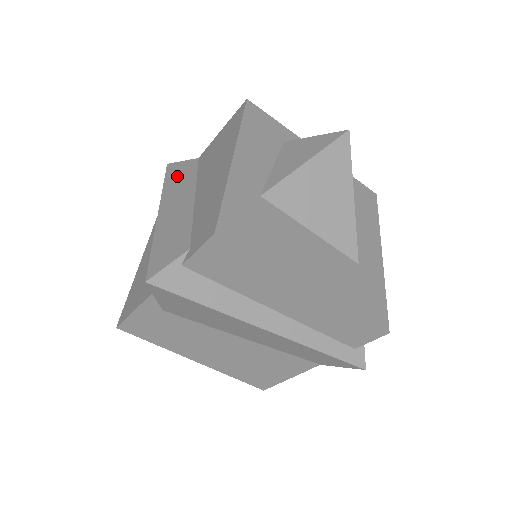
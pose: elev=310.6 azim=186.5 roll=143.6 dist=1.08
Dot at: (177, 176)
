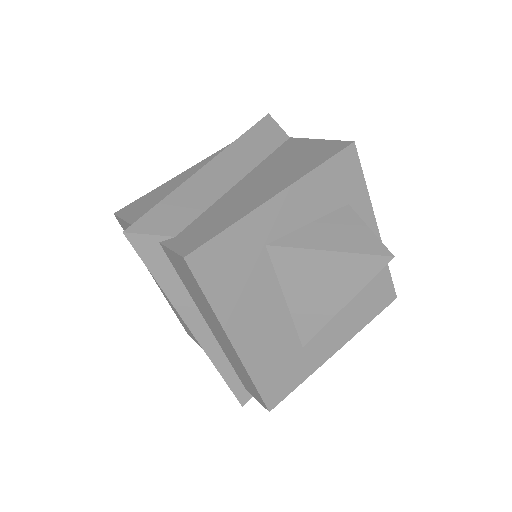
Dot at: (256, 139)
